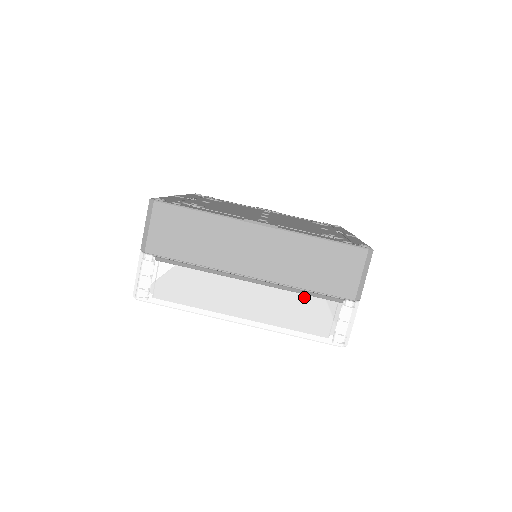
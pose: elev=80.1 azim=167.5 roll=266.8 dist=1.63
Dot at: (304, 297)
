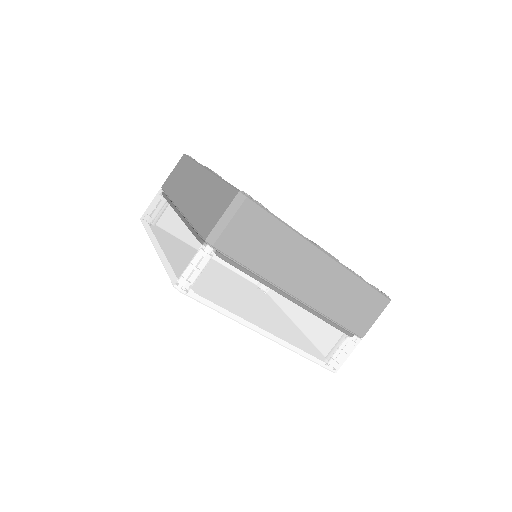
Dot at: (329, 327)
